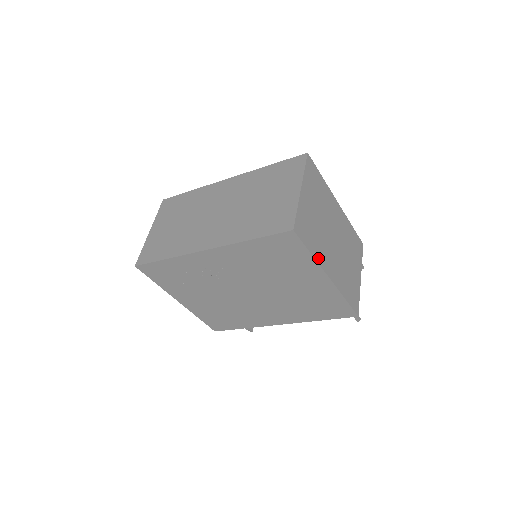
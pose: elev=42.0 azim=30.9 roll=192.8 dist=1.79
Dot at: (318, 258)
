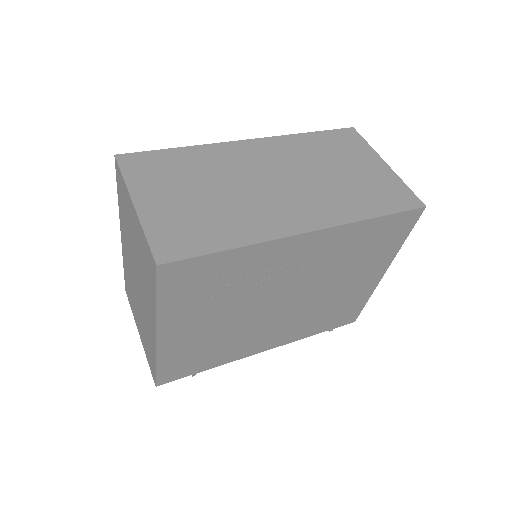
Dot at: occluded
